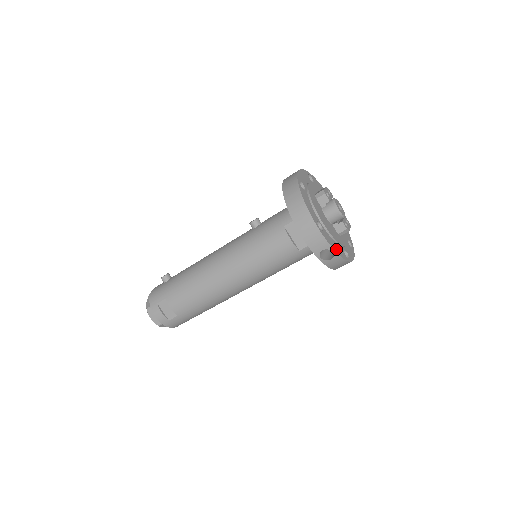
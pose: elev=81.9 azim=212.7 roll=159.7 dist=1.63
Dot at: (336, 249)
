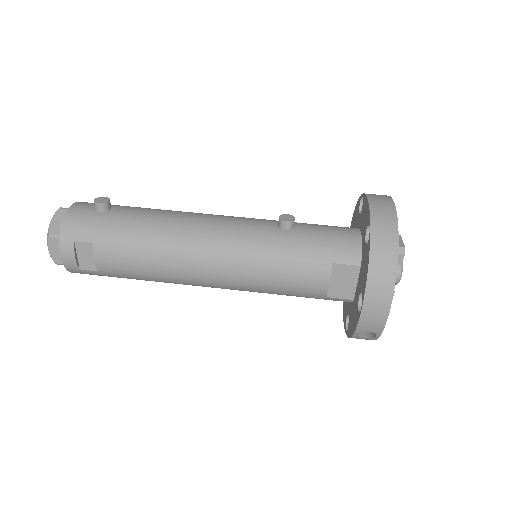
Dot at: occluded
